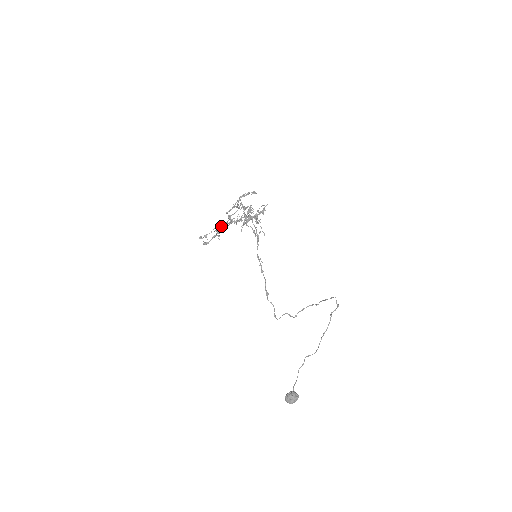
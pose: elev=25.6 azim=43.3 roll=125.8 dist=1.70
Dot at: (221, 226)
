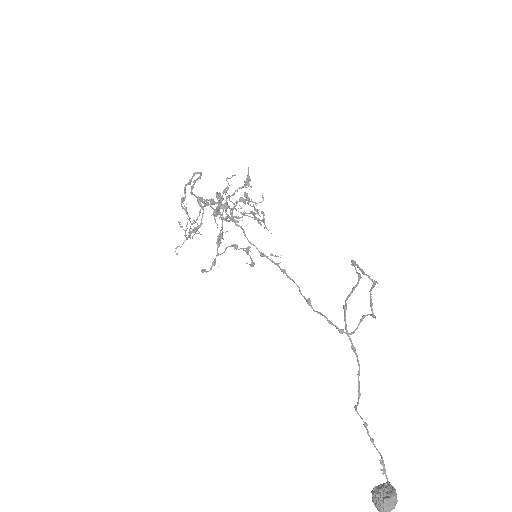
Dot at: occluded
